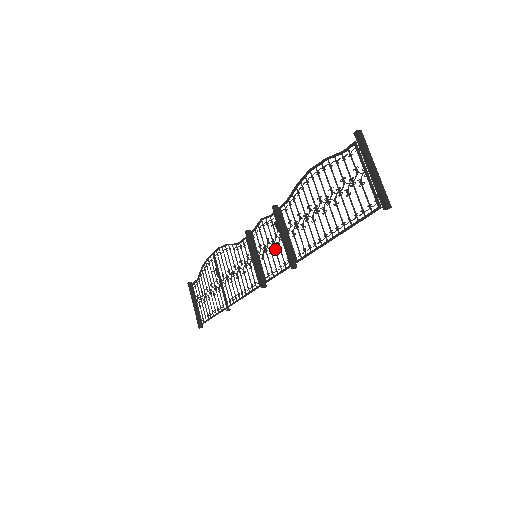
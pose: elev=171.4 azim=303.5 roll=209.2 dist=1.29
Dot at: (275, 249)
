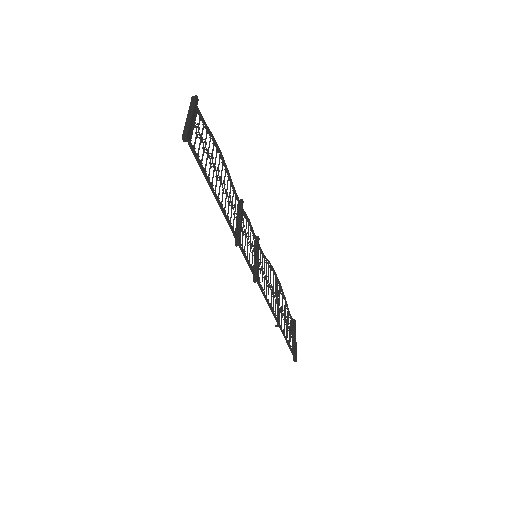
Dot at: (245, 238)
